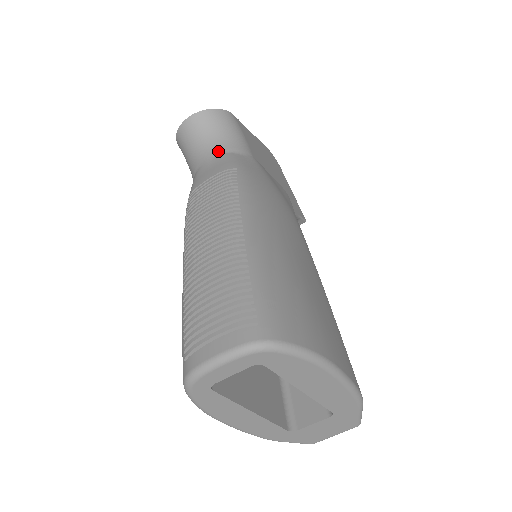
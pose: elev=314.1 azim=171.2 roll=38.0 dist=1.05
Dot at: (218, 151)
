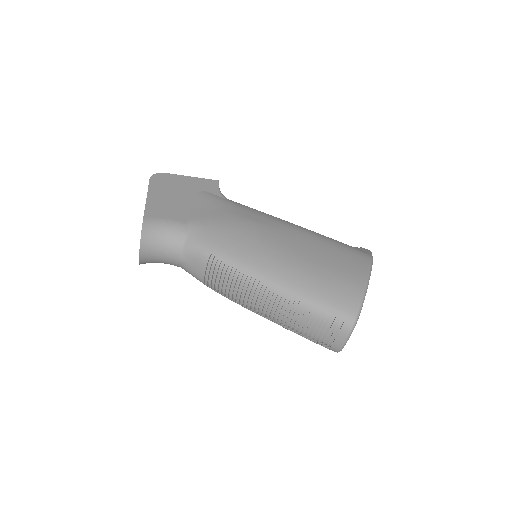
Dot at: (179, 250)
